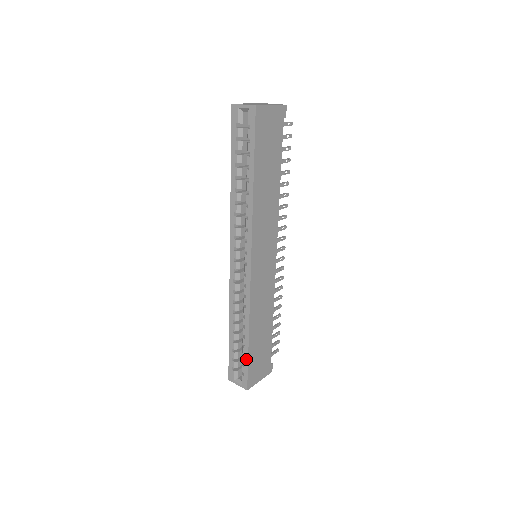
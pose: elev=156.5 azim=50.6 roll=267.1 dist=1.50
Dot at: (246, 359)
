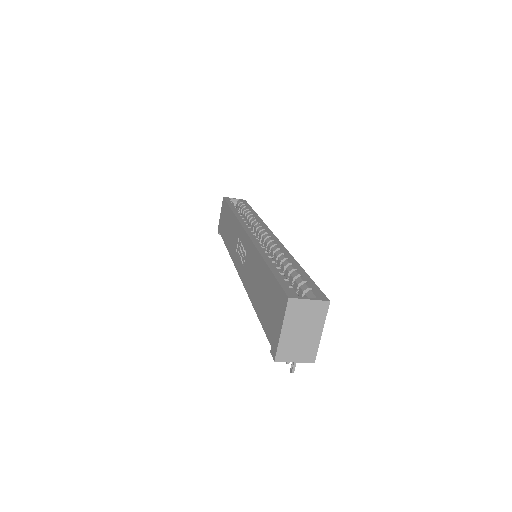
Dot at: (307, 277)
